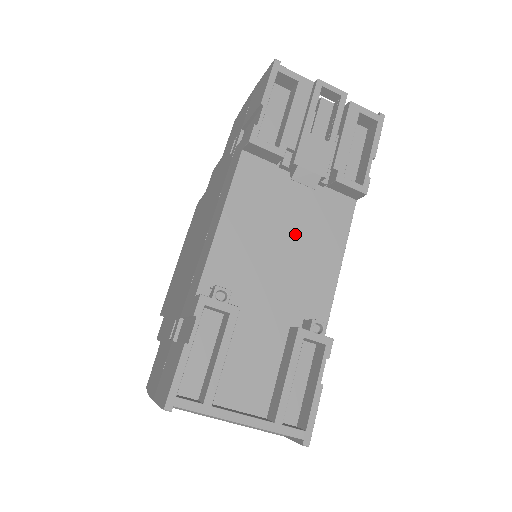
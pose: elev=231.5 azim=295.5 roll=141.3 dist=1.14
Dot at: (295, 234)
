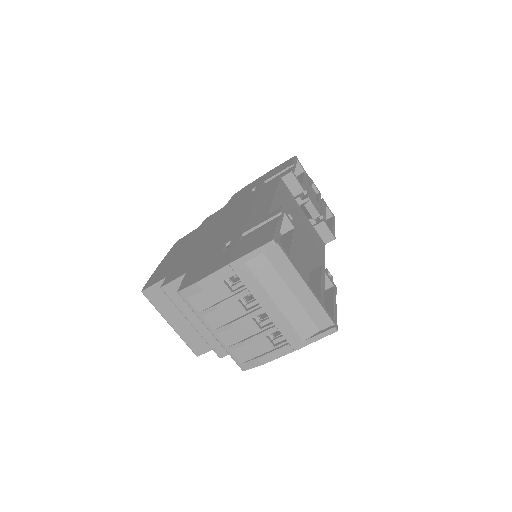
Dot at: (305, 232)
